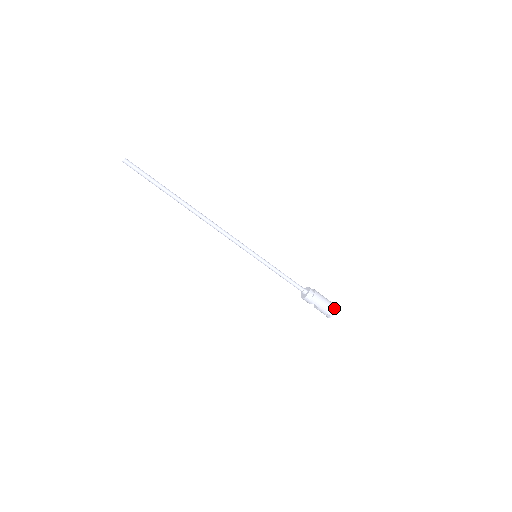
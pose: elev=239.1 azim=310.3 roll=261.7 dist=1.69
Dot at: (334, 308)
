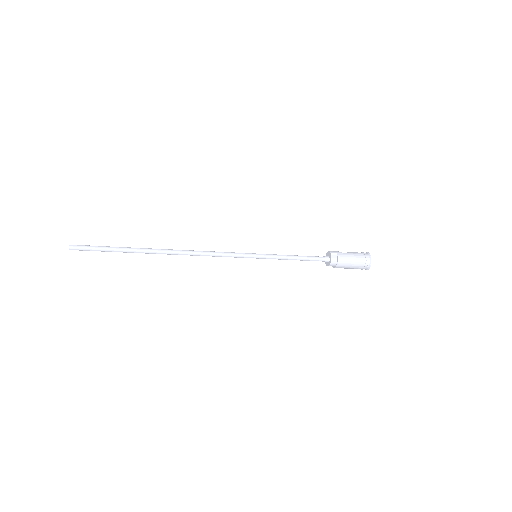
Dot at: (364, 268)
